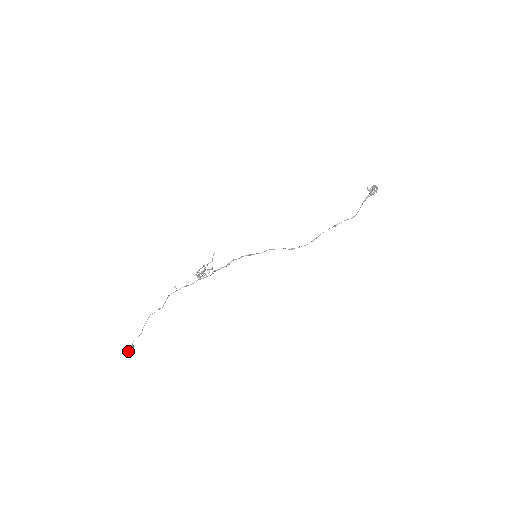
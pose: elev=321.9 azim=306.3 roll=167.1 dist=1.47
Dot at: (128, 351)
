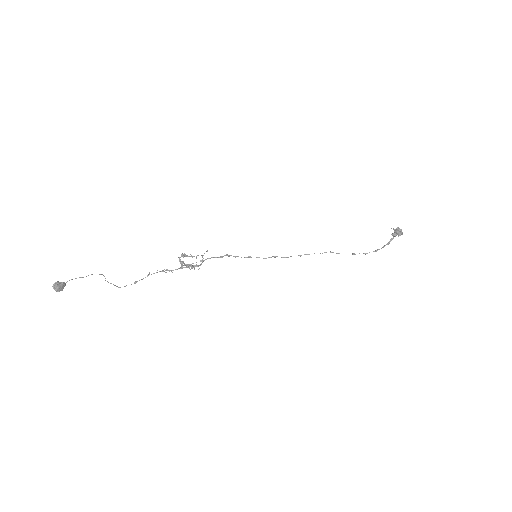
Dot at: (56, 282)
